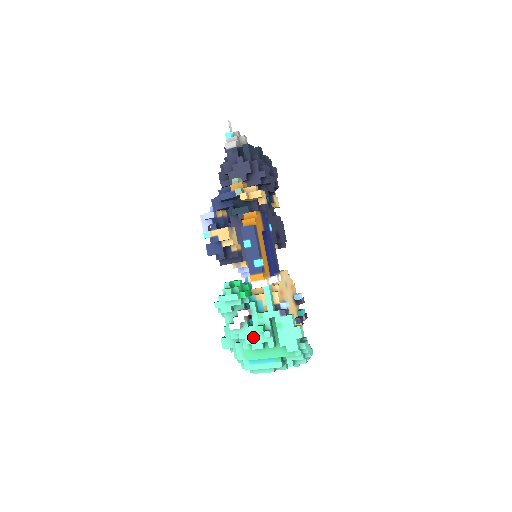
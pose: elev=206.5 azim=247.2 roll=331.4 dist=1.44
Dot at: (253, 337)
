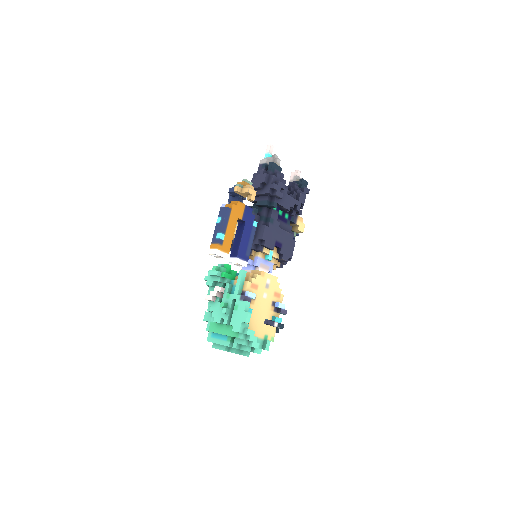
Dot at: (218, 312)
